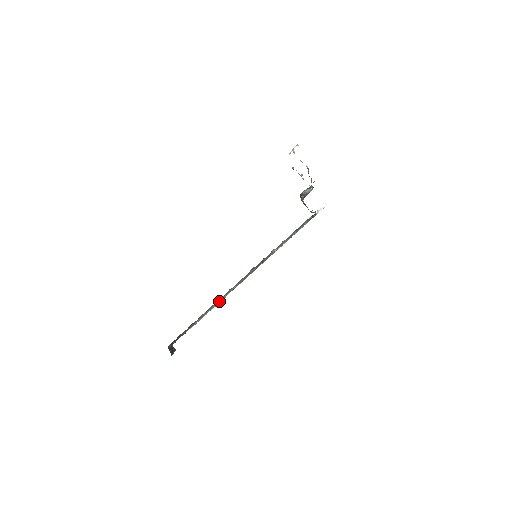
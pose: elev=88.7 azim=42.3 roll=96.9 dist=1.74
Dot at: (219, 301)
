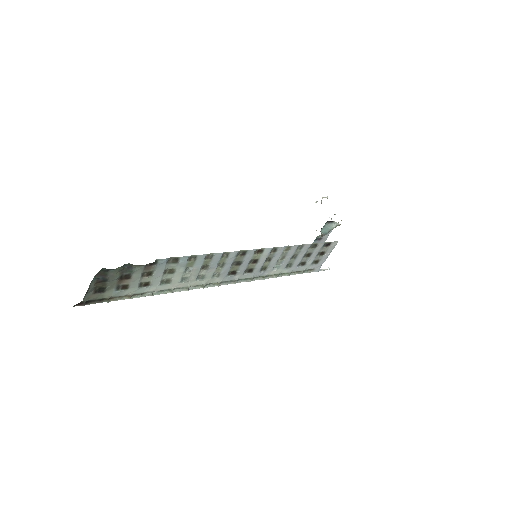
Dot at: (189, 277)
